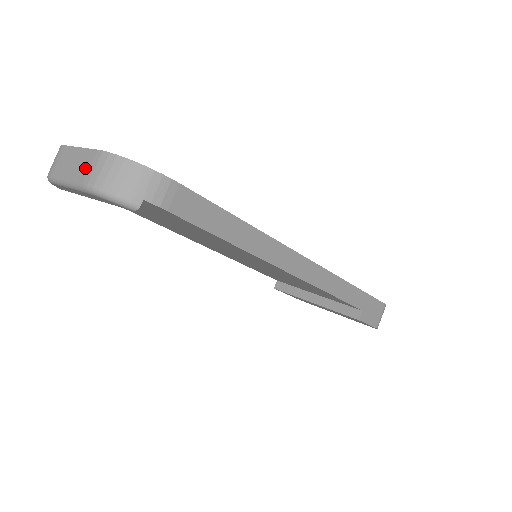
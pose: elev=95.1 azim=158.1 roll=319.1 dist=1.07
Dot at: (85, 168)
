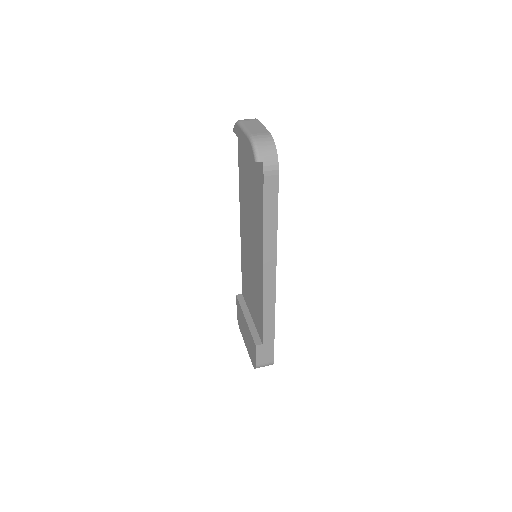
Dot at: (258, 132)
